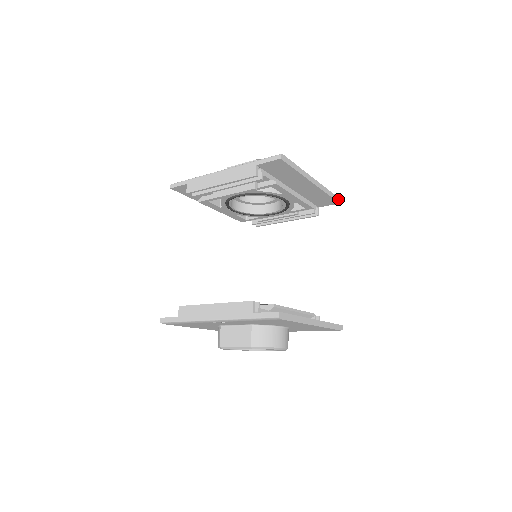
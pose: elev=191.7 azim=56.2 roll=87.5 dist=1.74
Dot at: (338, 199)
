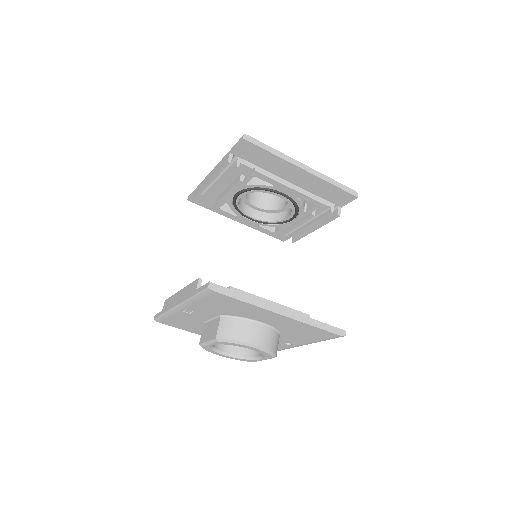
Dot at: (355, 193)
